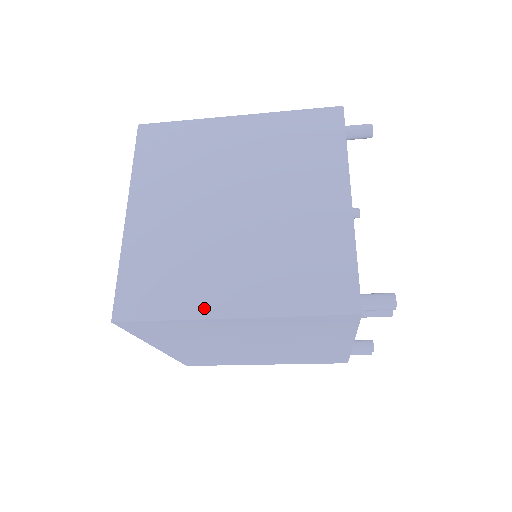
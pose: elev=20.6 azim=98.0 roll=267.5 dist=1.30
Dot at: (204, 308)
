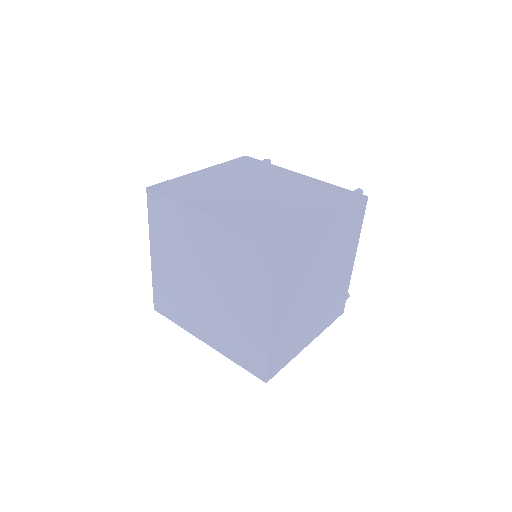
Dot at: (301, 348)
